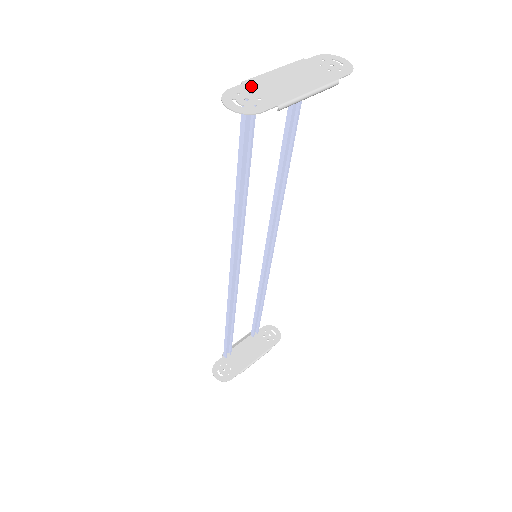
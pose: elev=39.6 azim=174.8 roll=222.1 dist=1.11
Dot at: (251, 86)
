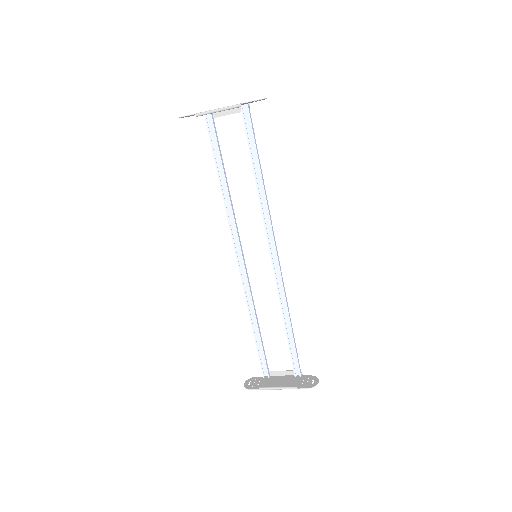
Dot at: occluded
